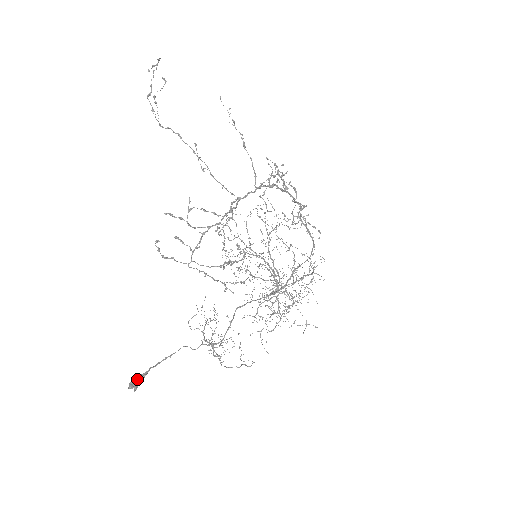
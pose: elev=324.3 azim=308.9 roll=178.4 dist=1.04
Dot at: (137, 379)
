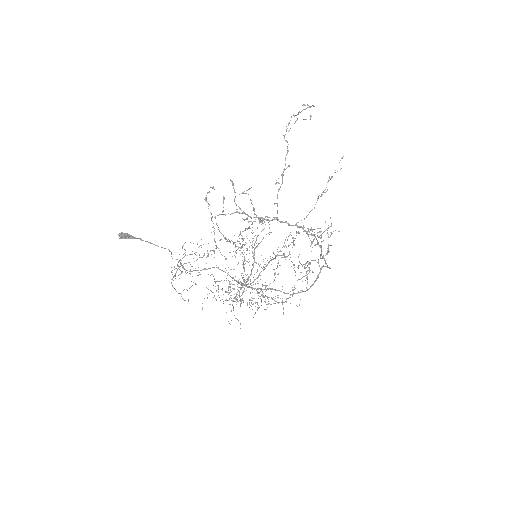
Dot at: (127, 235)
